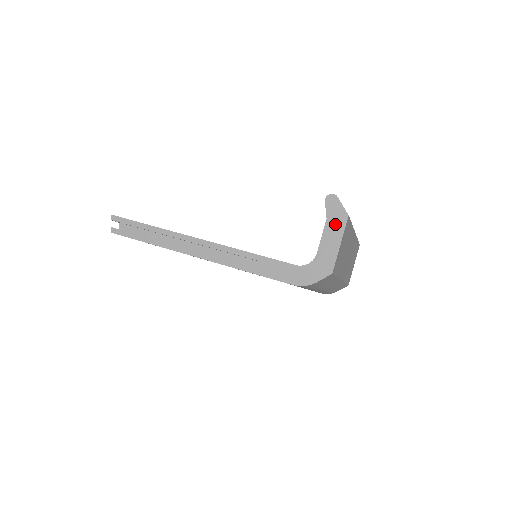
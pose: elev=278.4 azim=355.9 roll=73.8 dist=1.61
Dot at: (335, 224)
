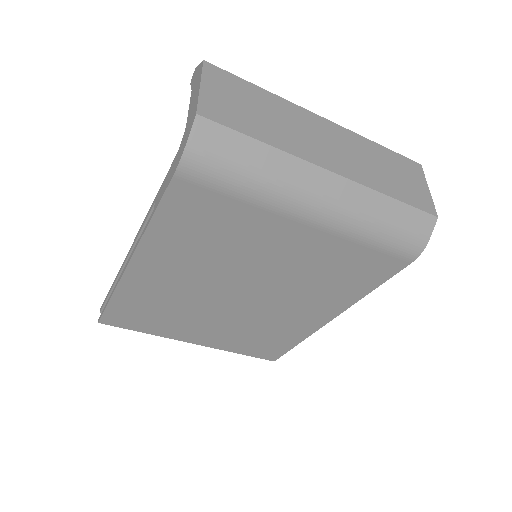
Dot at: (196, 82)
